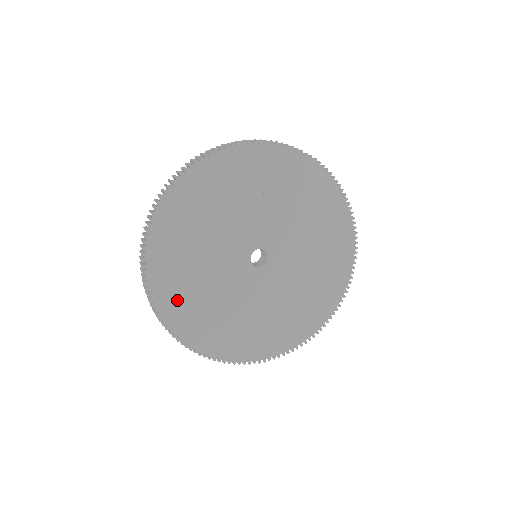
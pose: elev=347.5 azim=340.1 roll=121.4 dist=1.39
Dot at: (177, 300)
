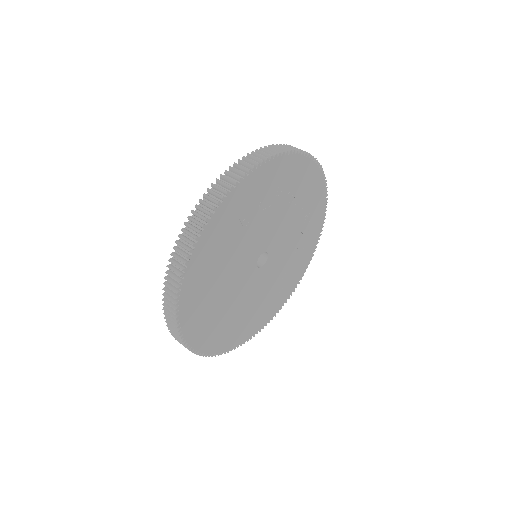
Dot at: (196, 302)
